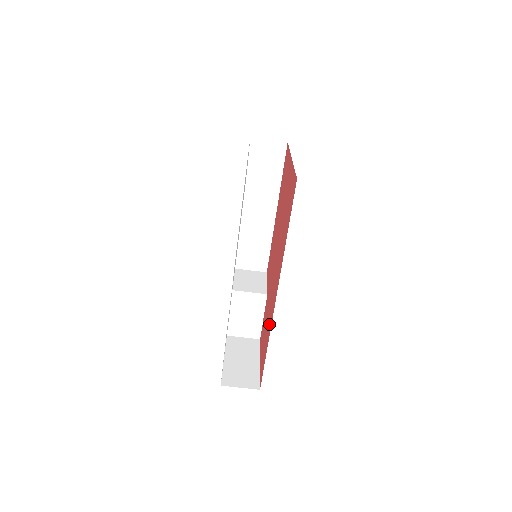
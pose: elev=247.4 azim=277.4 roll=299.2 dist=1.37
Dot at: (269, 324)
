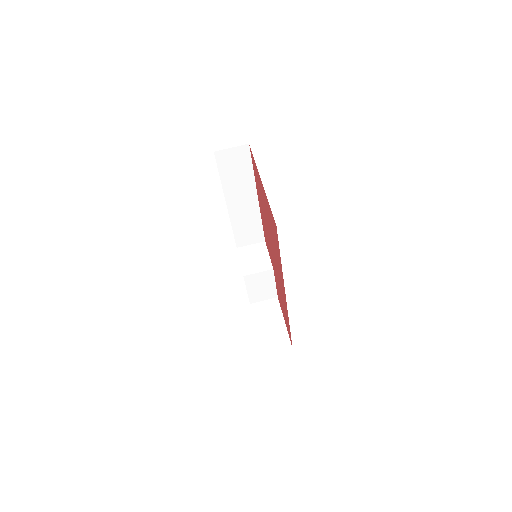
Dot at: (285, 308)
